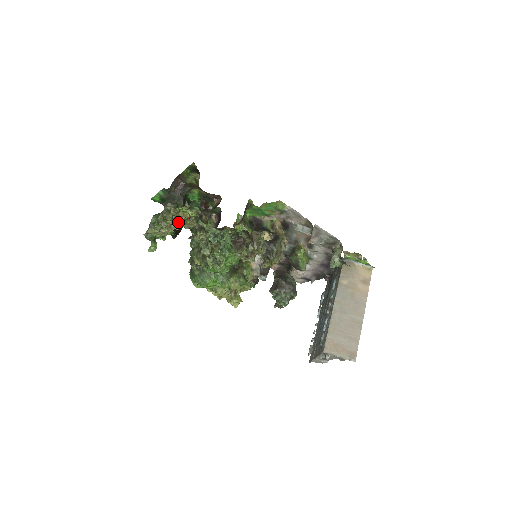
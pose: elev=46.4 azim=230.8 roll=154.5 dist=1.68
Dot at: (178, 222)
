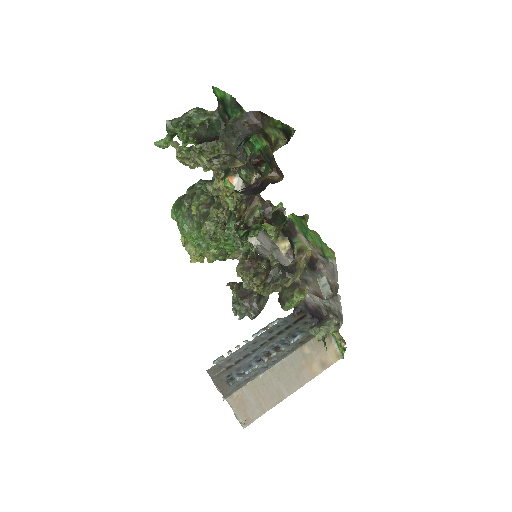
Dot at: occluded
